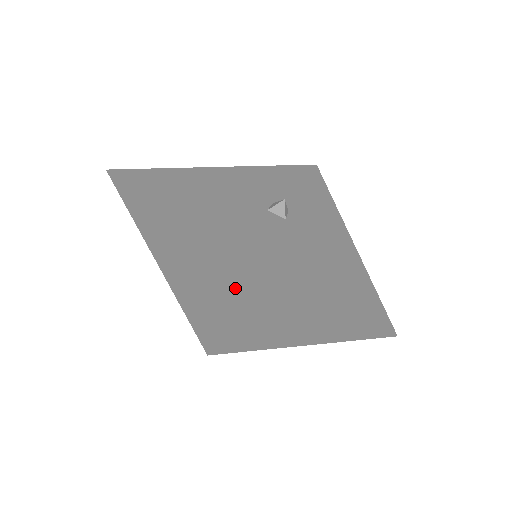
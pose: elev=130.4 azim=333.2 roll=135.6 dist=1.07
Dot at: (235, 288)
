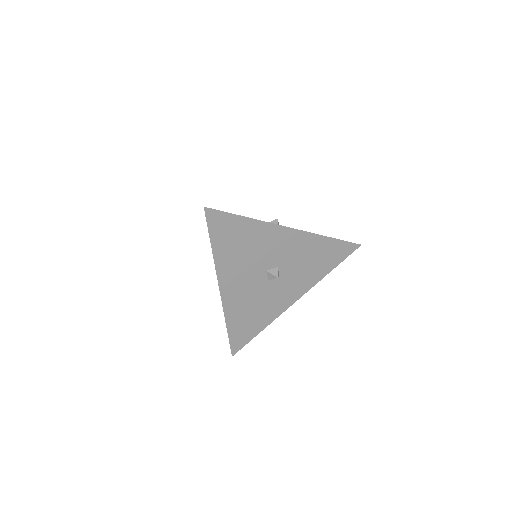
Dot at: occluded
